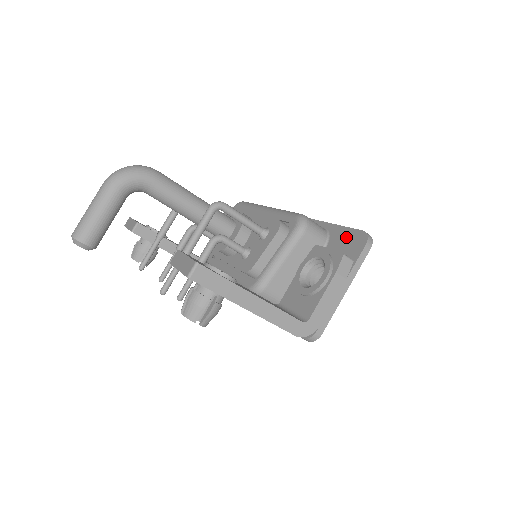
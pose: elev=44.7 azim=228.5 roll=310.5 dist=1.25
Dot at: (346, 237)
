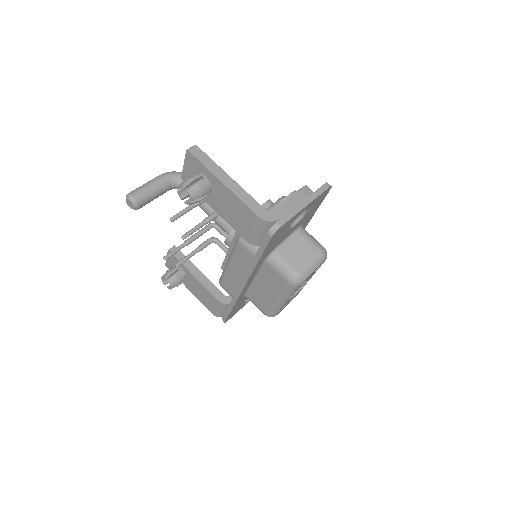
Dot at: occluded
